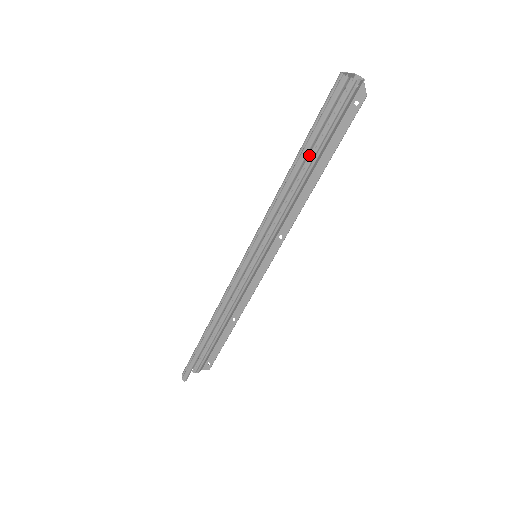
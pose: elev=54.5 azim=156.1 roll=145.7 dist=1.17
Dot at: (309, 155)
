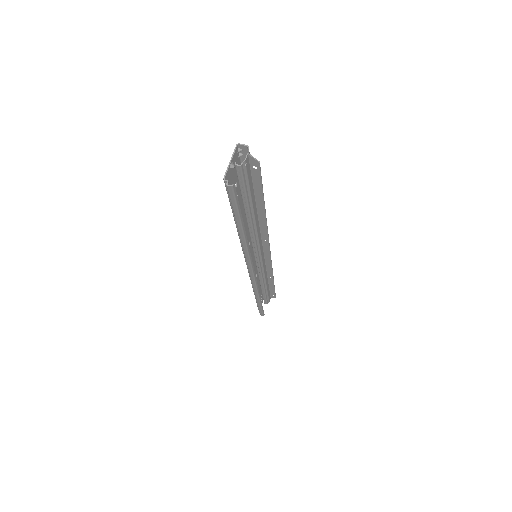
Dot at: (244, 209)
